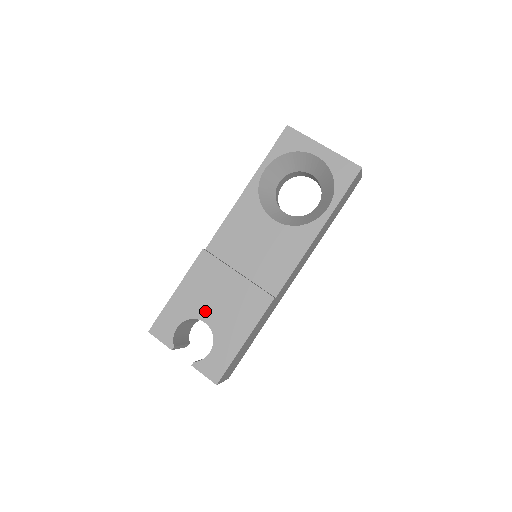
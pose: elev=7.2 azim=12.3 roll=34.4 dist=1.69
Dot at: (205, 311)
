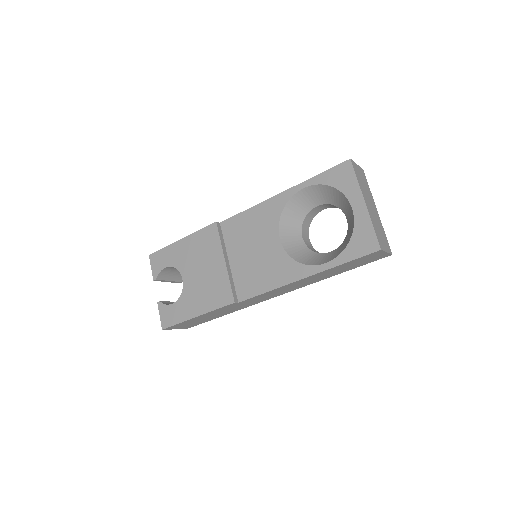
Dot at: (188, 271)
